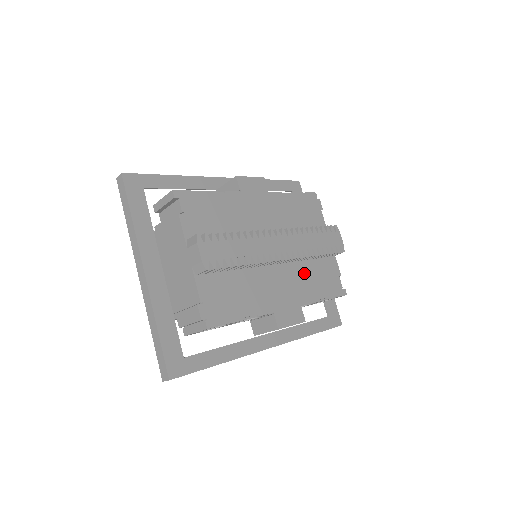
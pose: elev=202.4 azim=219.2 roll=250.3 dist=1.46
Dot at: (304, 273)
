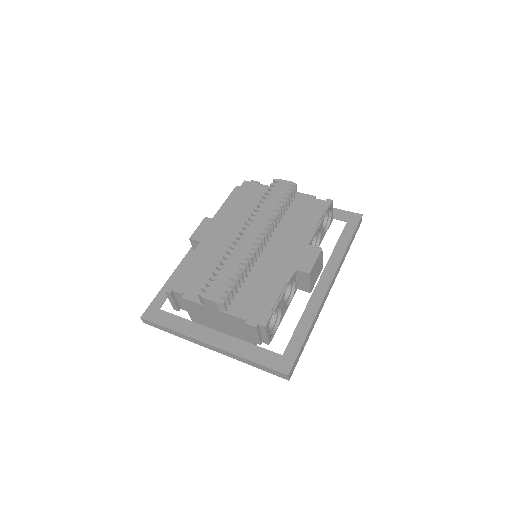
Dot at: (289, 227)
